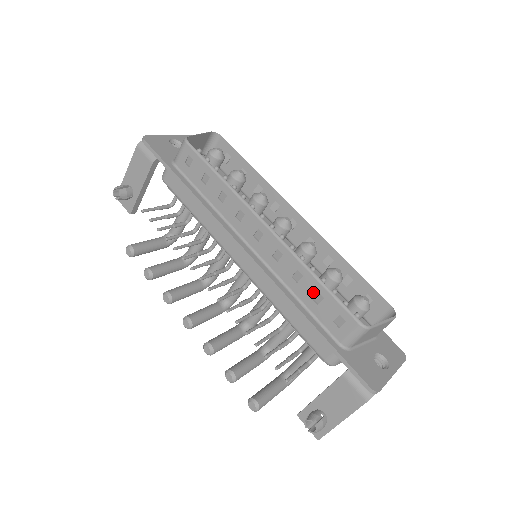
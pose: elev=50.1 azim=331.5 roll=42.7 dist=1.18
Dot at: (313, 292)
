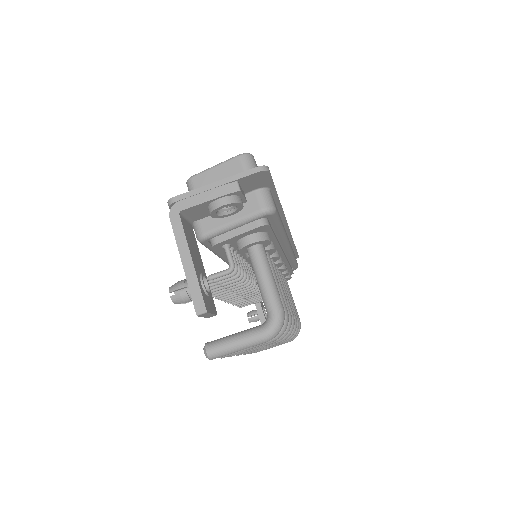
Dot at: occluded
